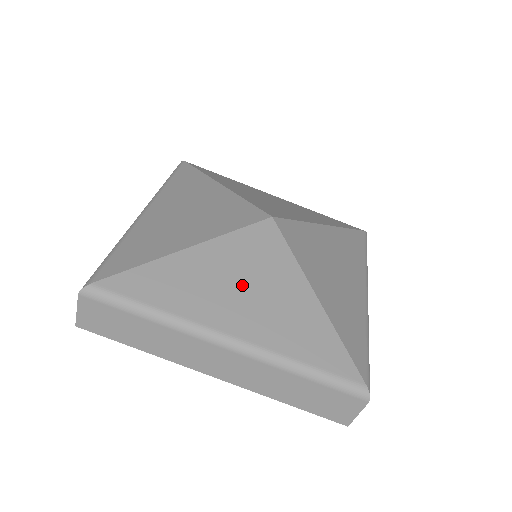
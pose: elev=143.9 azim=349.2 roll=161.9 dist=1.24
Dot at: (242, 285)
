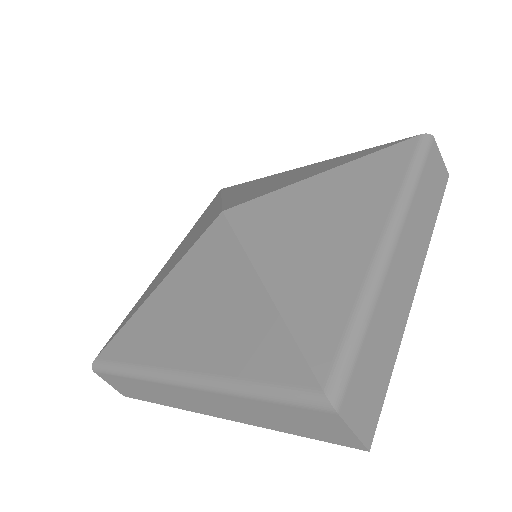
Dot at: (192, 308)
